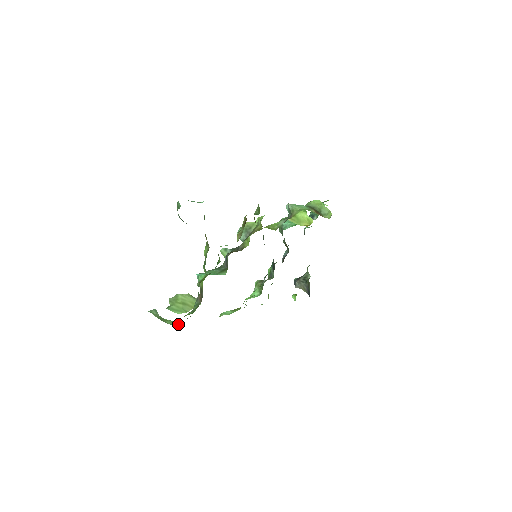
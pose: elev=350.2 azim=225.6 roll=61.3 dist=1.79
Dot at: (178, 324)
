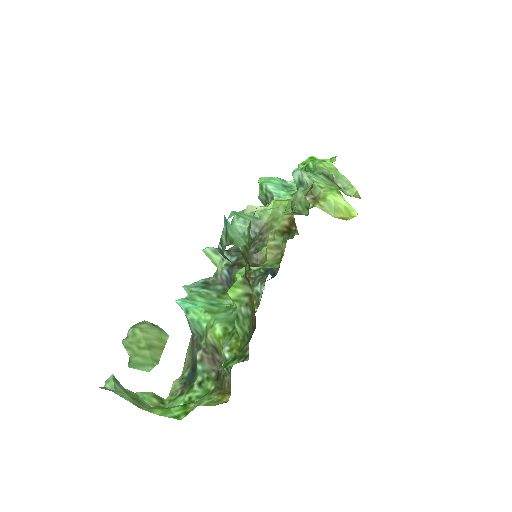
Dot at: (165, 401)
